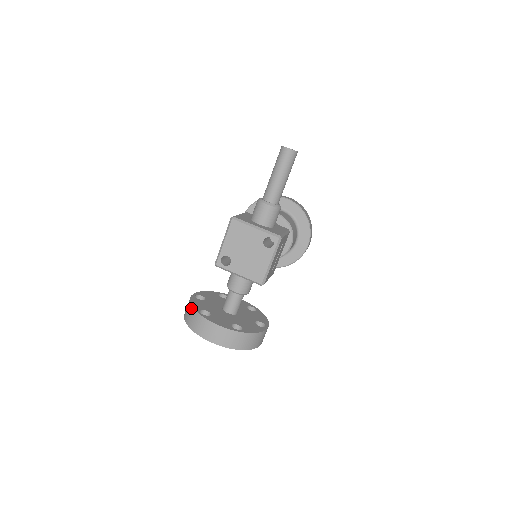
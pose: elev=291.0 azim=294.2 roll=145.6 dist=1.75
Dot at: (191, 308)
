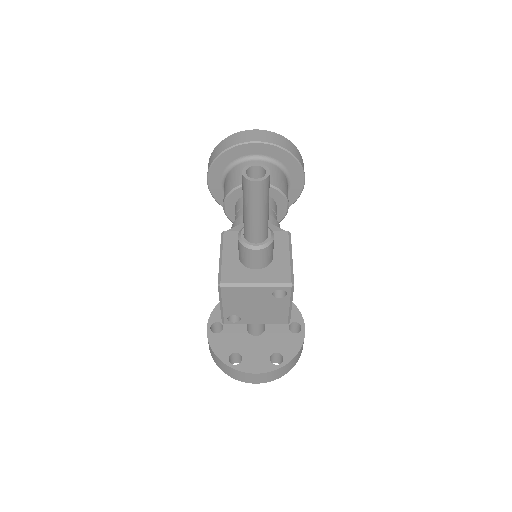
Dot at: (217, 359)
